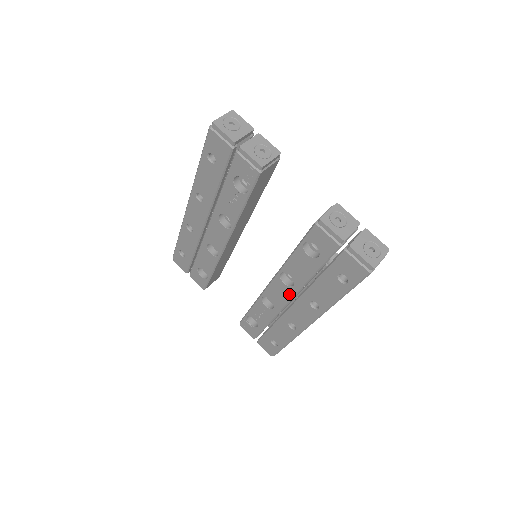
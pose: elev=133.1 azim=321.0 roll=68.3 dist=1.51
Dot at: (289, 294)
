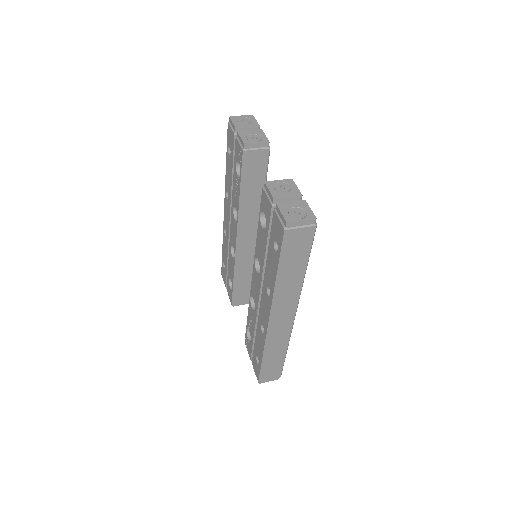
Dot at: (259, 284)
